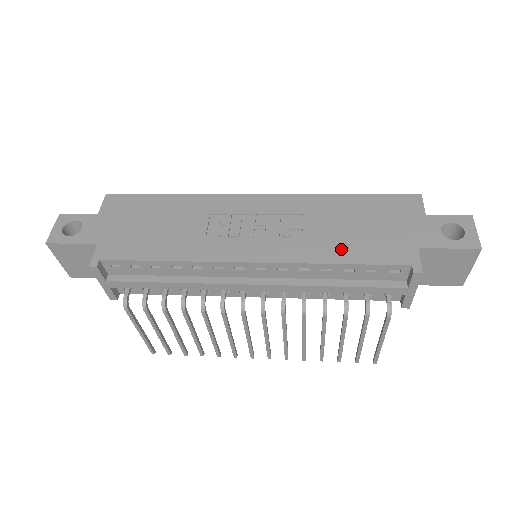
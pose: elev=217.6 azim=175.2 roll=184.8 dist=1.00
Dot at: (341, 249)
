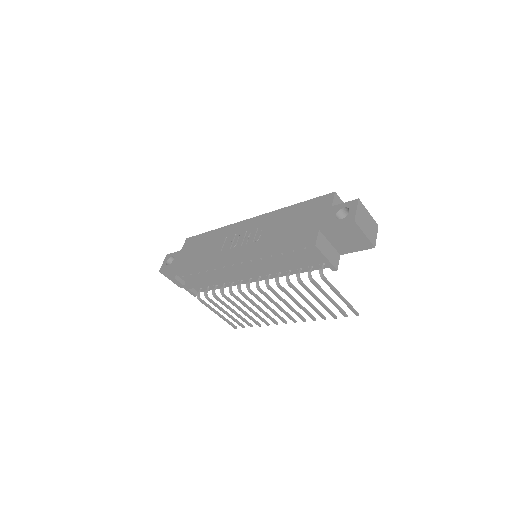
Dot at: (279, 241)
